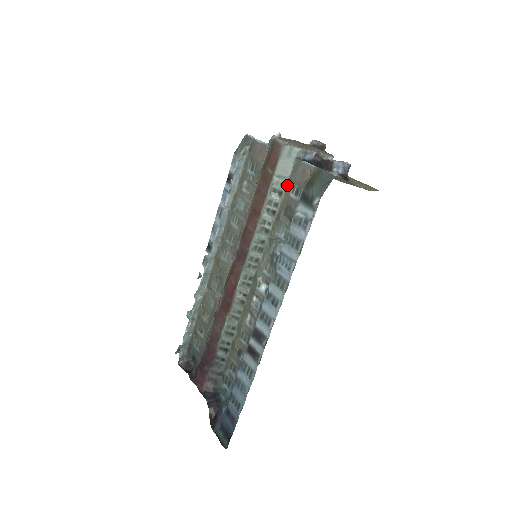
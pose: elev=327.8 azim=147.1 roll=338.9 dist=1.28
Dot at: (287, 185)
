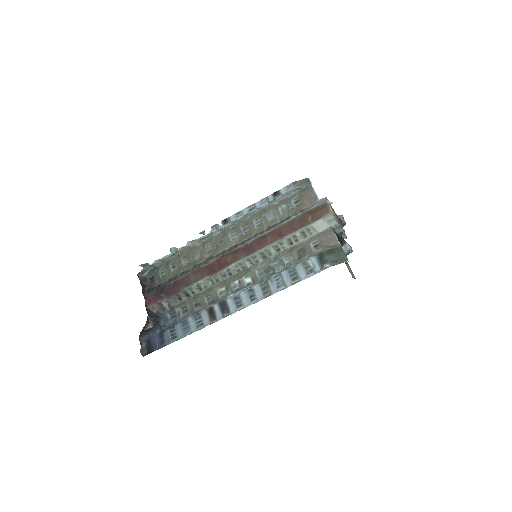
Dot at: (313, 236)
